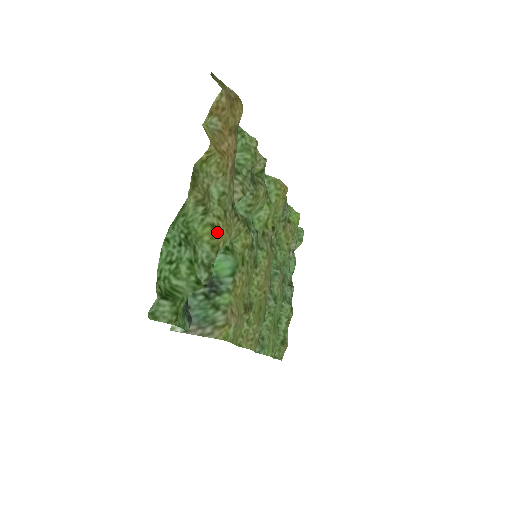
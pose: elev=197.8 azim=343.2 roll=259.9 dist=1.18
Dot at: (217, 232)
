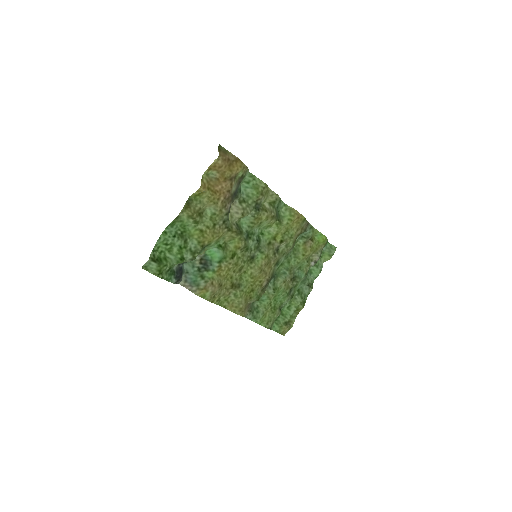
Dot at: (203, 235)
